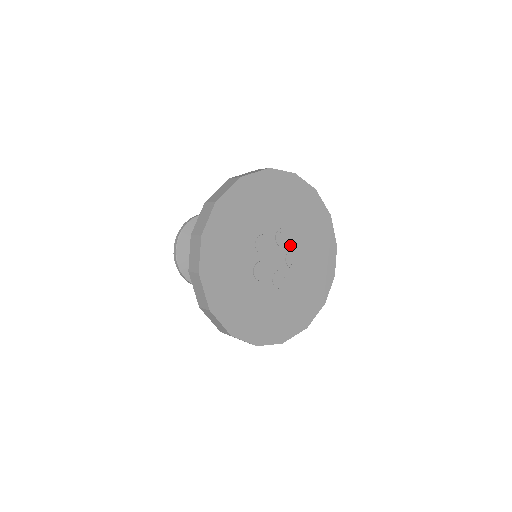
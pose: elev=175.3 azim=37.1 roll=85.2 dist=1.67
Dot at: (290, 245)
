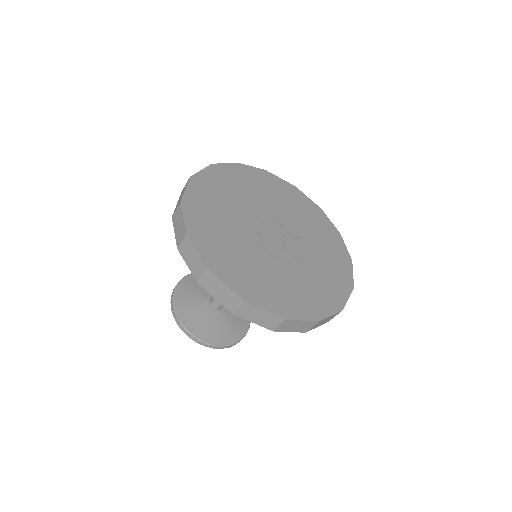
Dot at: (279, 220)
